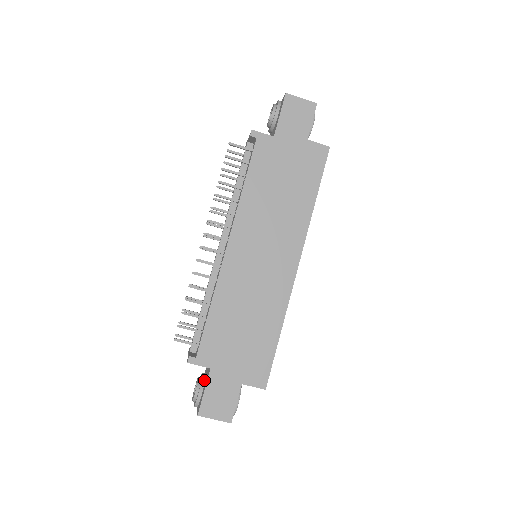
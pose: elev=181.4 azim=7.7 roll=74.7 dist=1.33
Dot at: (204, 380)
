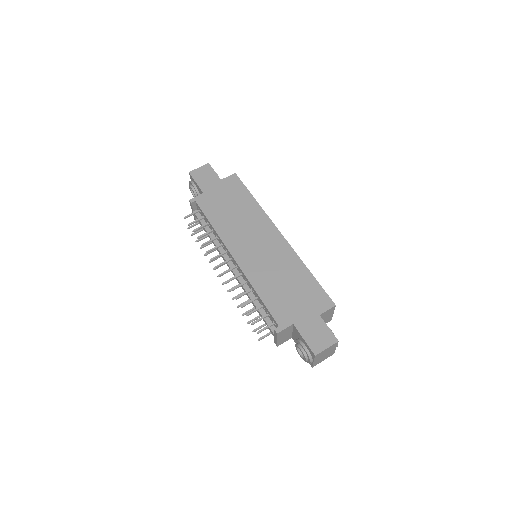
Dot at: (299, 339)
